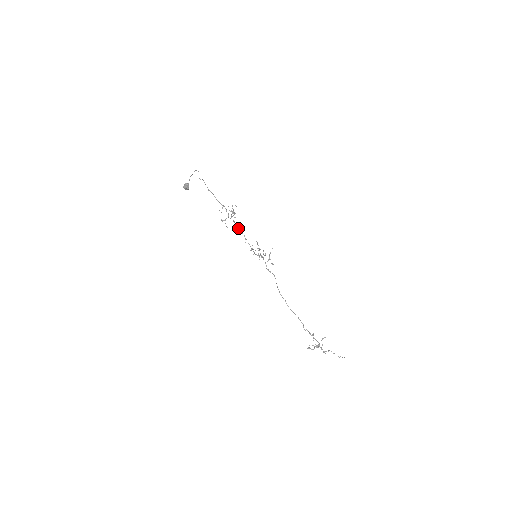
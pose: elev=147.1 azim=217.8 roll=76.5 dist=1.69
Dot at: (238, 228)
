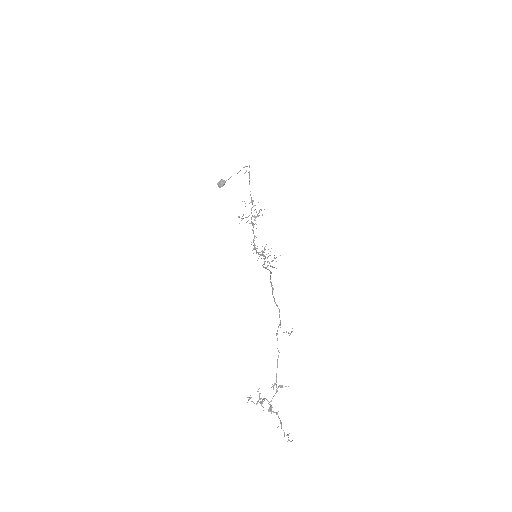
Dot at: (253, 227)
